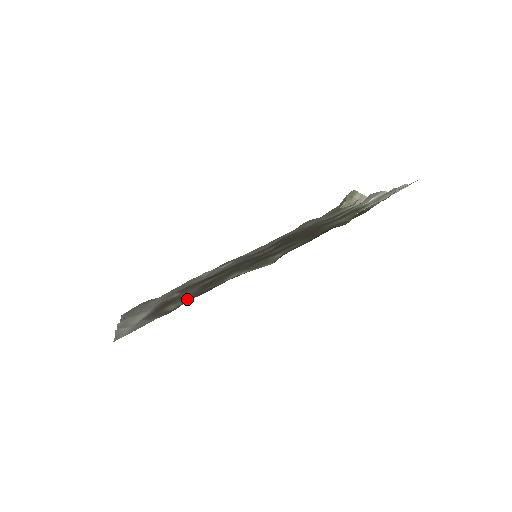
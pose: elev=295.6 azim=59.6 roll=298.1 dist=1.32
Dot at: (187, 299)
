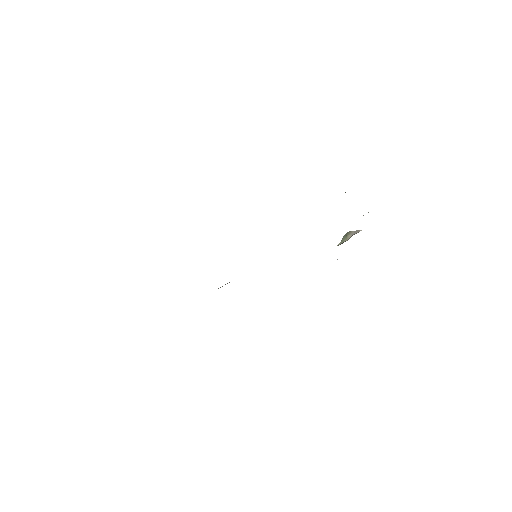
Dot at: occluded
